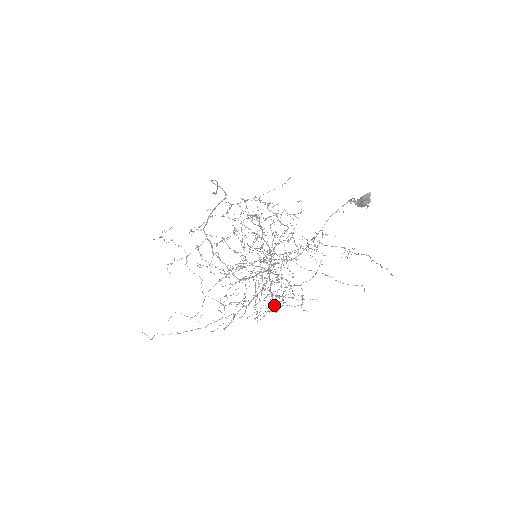
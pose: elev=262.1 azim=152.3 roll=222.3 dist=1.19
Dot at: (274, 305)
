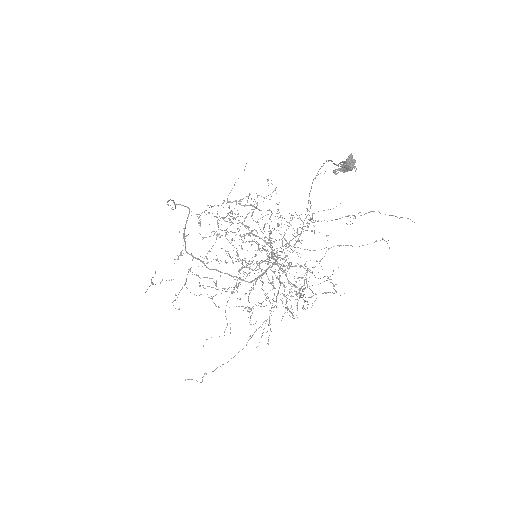
Dot at: (308, 304)
